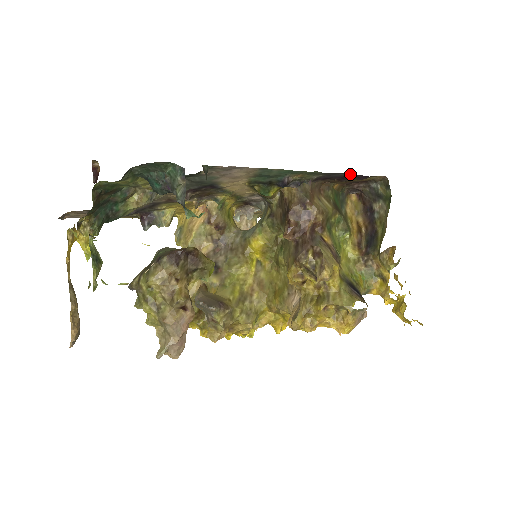
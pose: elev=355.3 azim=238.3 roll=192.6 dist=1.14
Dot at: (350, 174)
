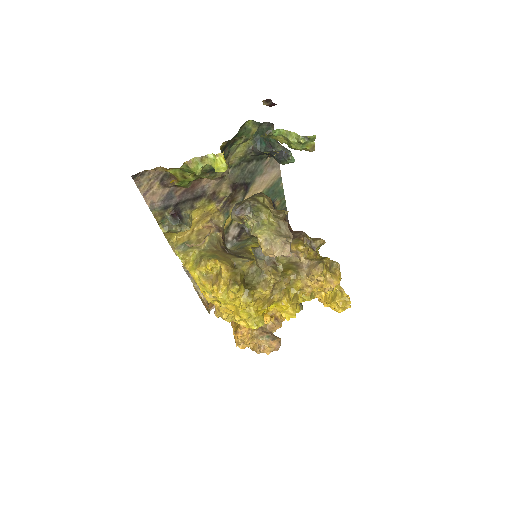
Dot at: (288, 220)
